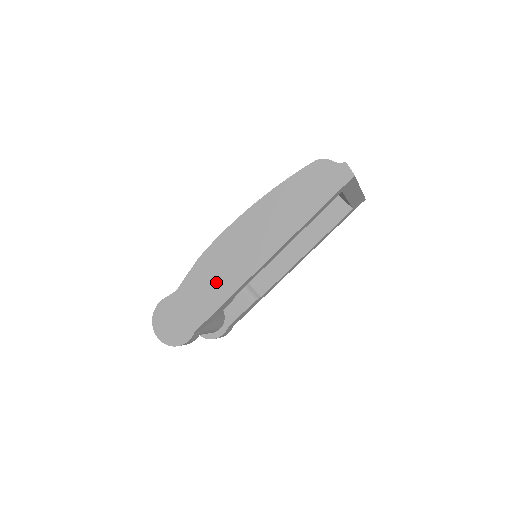
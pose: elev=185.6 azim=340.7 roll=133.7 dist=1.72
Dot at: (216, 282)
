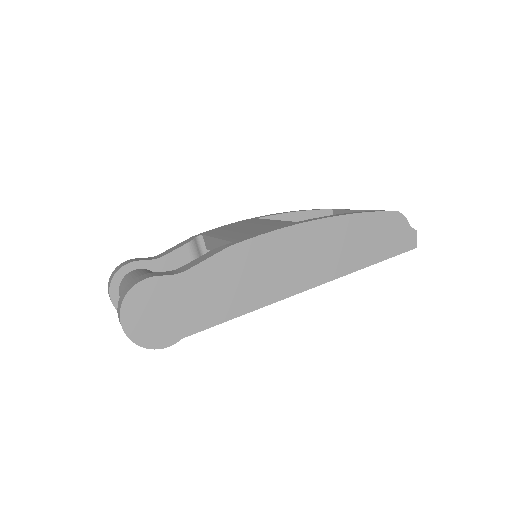
Dot at: (239, 287)
